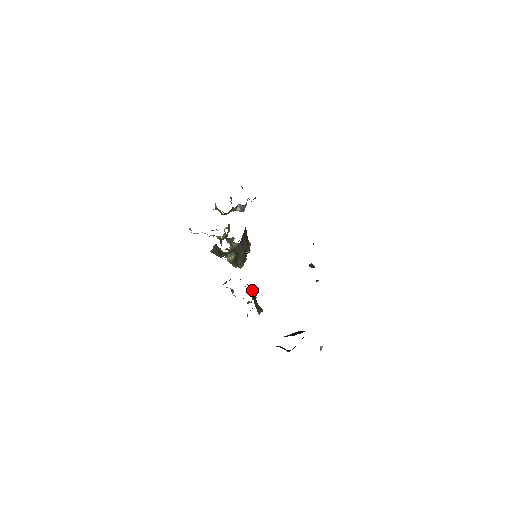
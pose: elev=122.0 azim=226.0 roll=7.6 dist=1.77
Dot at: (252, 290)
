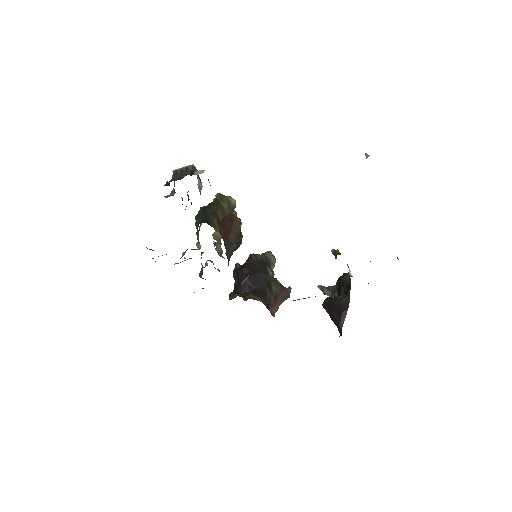
Dot at: (270, 284)
